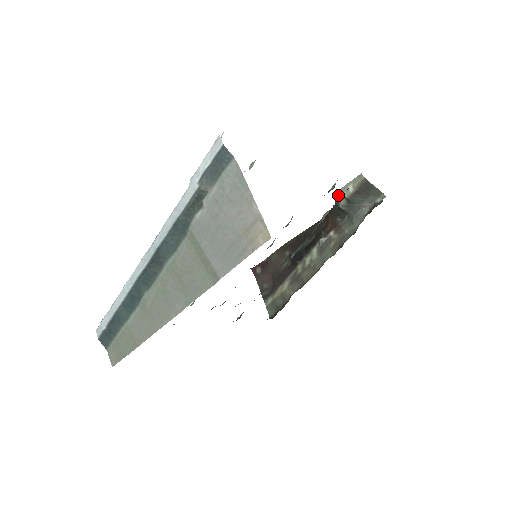
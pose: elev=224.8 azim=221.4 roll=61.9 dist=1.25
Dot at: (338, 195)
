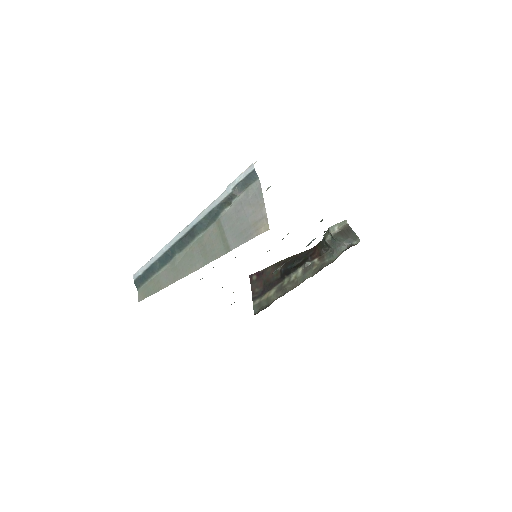
Dot at: (326, 232)
